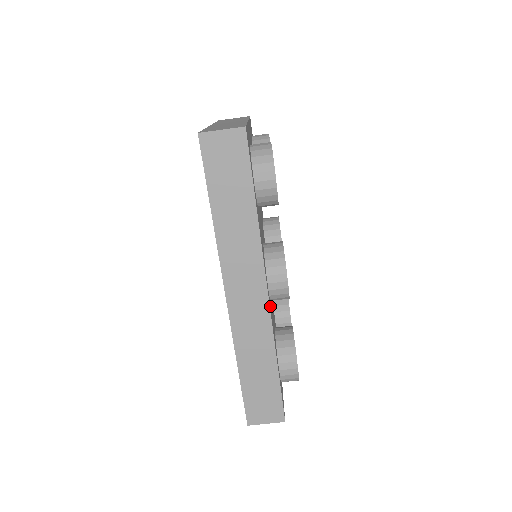
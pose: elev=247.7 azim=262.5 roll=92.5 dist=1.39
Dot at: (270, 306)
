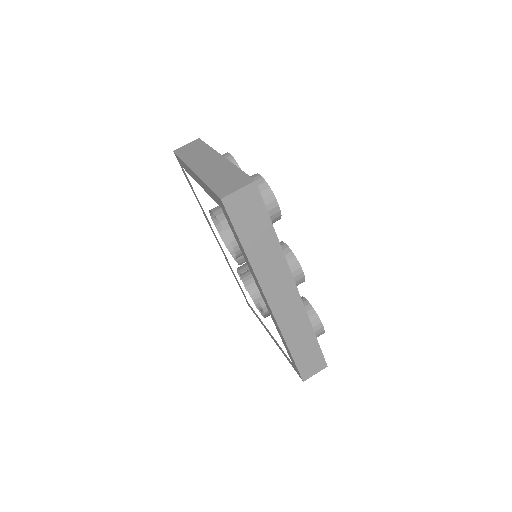
Dot at: occluded
